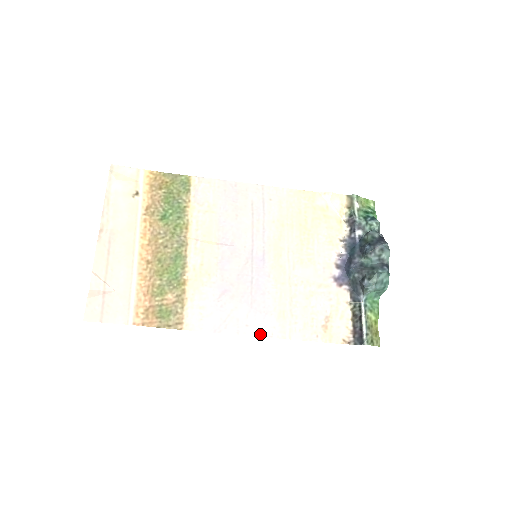
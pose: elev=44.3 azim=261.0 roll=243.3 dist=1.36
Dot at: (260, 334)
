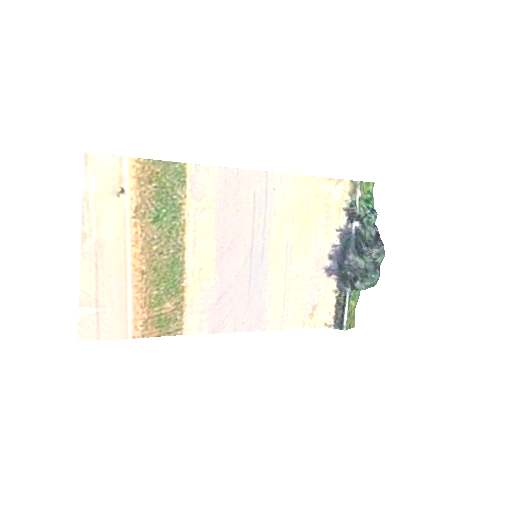
Dot at: (255, 329)
